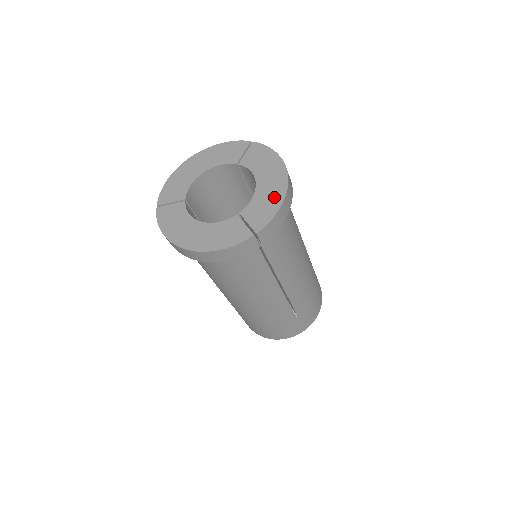
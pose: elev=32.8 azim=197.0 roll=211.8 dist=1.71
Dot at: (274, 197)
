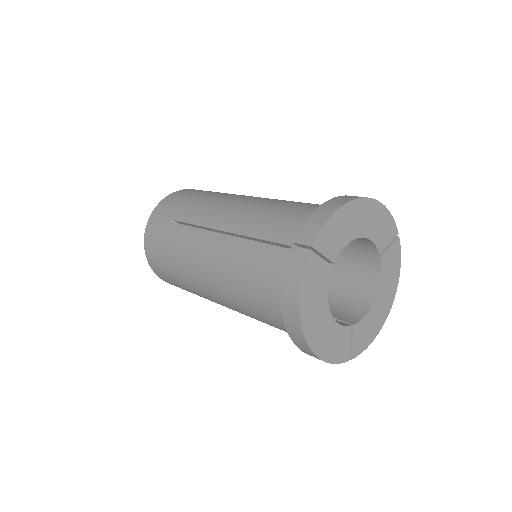
Dot at: (376, 326)
